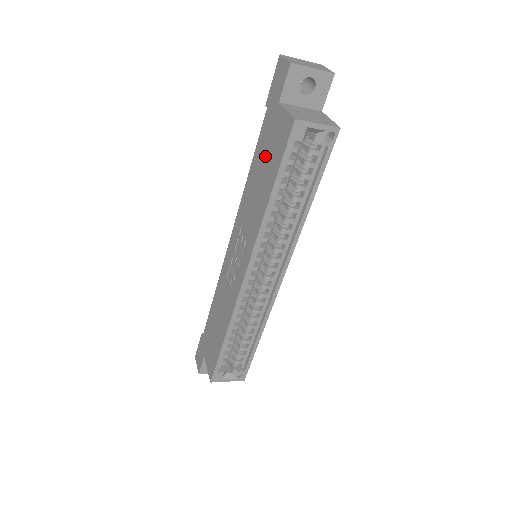
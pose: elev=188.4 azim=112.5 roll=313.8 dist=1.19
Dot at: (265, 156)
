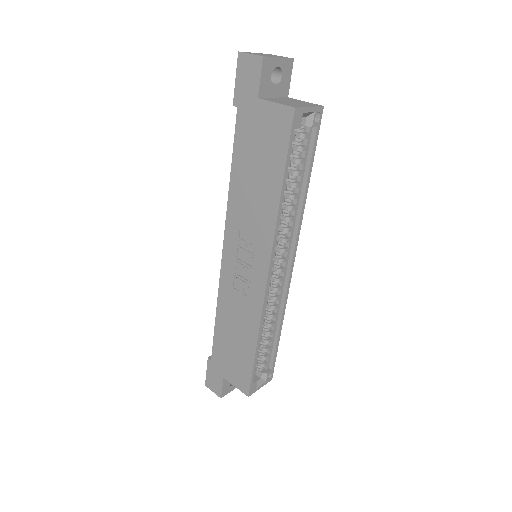
Dot at: (255, 154)
